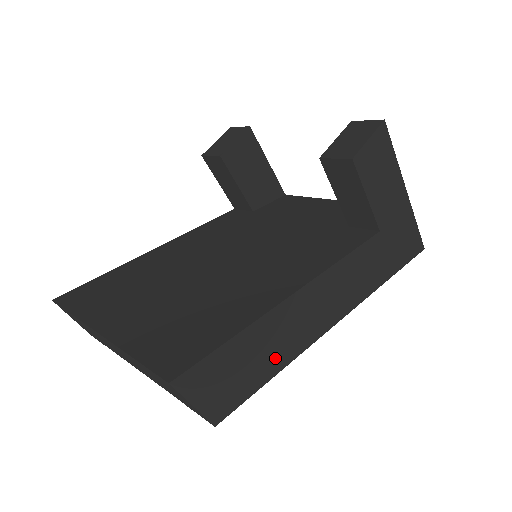
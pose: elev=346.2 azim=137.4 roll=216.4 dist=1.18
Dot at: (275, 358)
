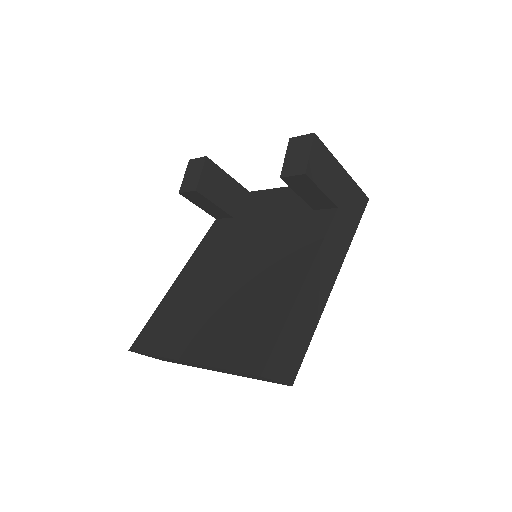
Dot at: (308, 327)
